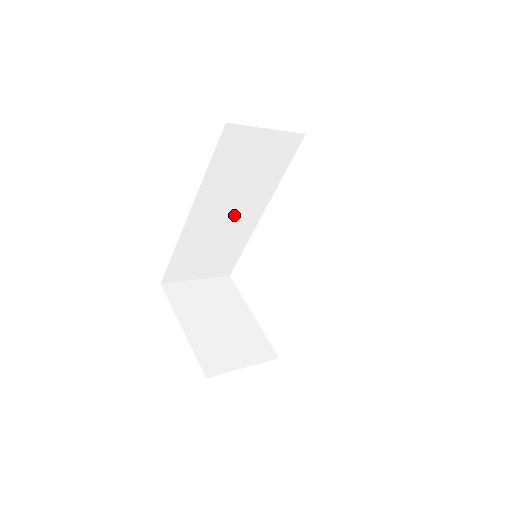
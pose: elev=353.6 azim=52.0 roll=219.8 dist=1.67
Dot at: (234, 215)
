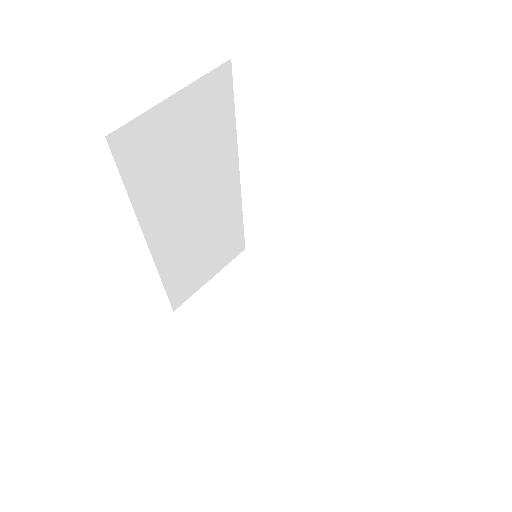
Dot at: (205, 205)
